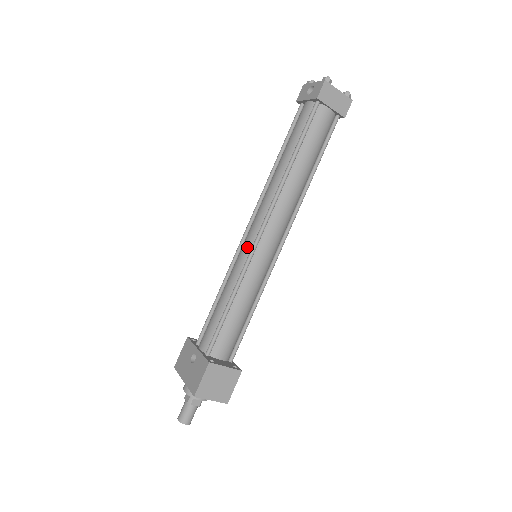
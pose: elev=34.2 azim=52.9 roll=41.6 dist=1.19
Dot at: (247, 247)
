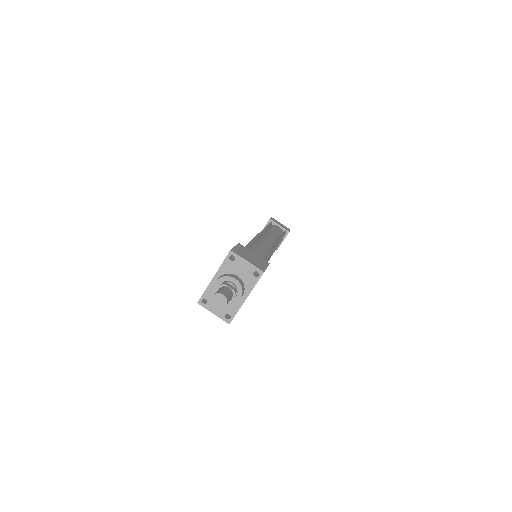
Dot at: occluded
